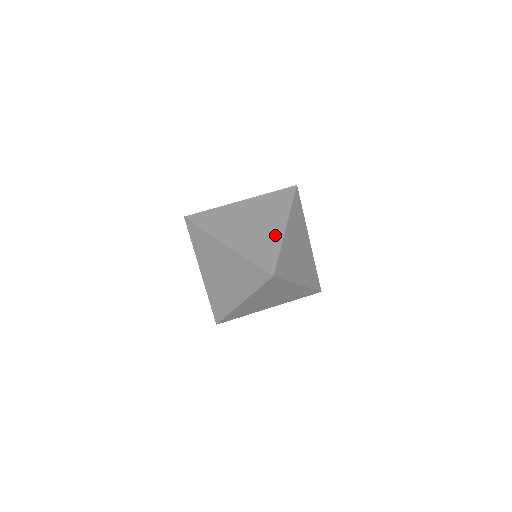
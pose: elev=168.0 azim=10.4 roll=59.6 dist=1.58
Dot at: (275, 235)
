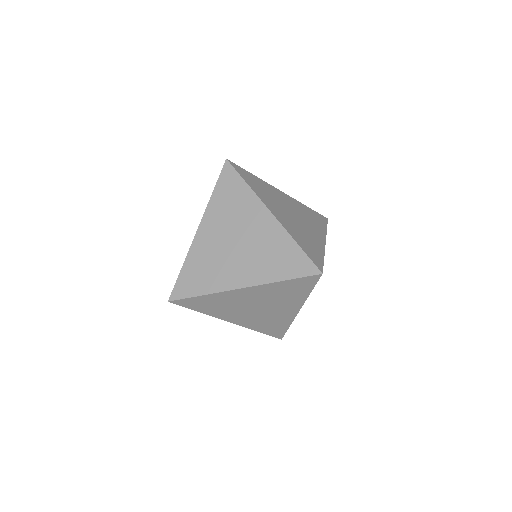
Dot at: (317, 241)
